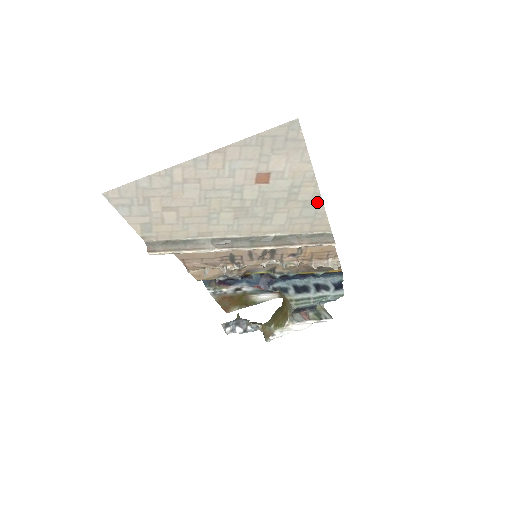
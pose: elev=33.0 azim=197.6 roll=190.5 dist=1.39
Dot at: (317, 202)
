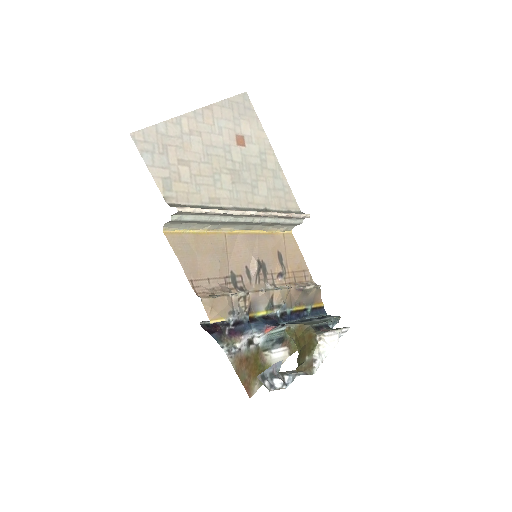
Dot at: (280, 173)
